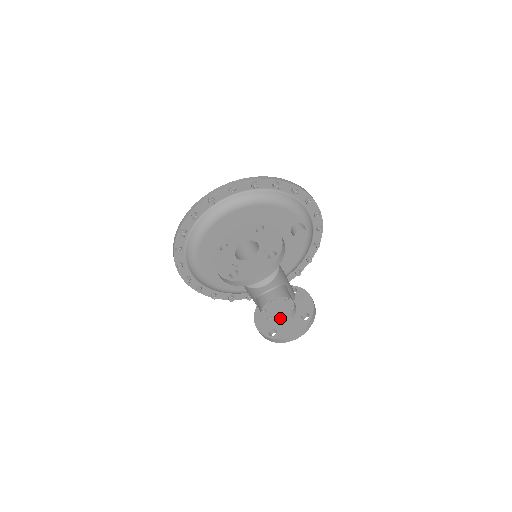
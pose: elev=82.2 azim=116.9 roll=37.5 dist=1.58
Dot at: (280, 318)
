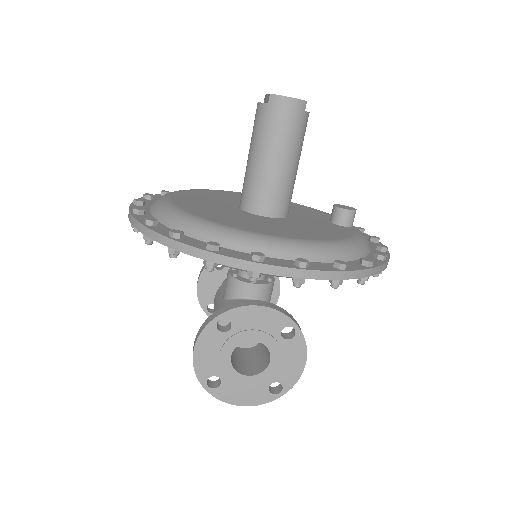
Dot at: occluded
